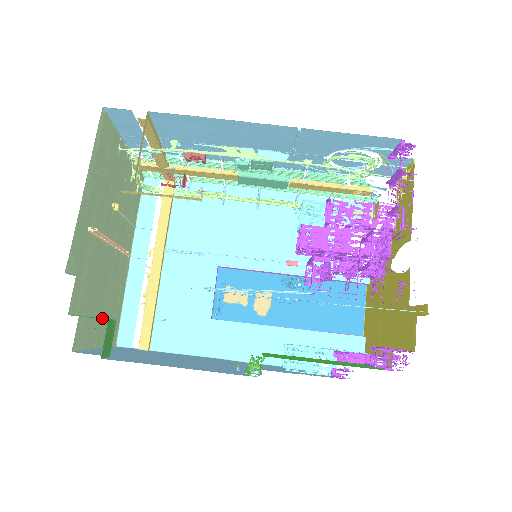
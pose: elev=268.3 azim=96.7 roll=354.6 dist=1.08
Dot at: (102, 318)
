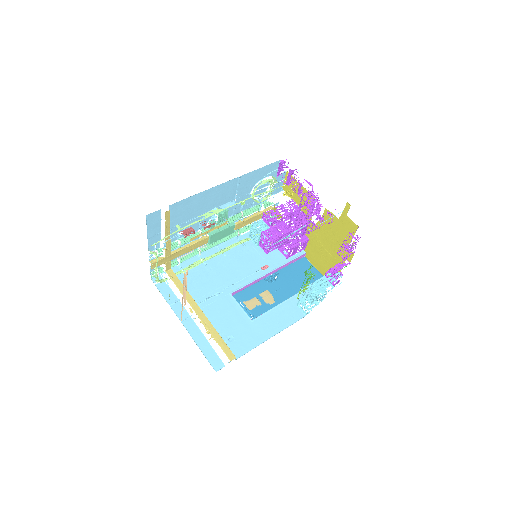
Dot at: occluded
